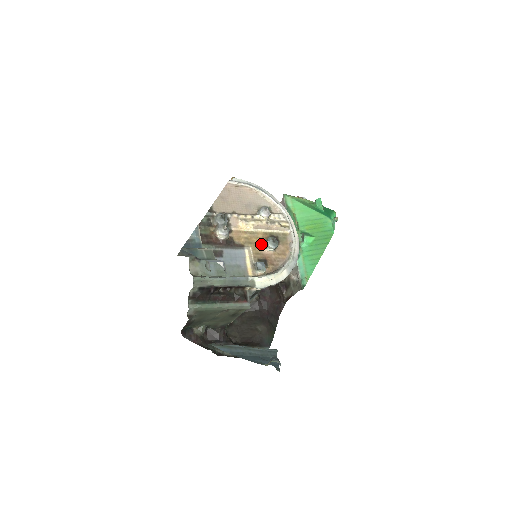
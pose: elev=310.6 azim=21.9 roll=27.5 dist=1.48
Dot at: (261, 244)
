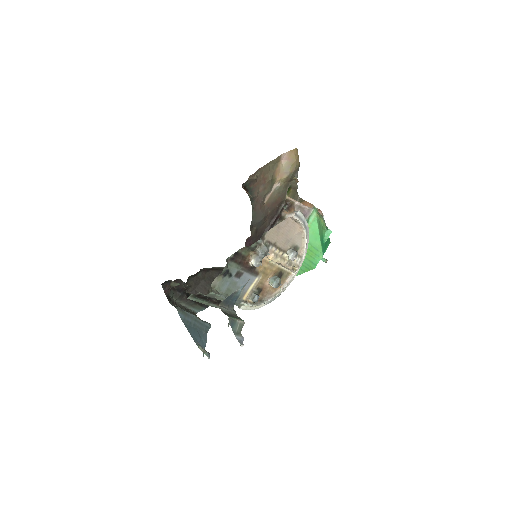
Dot at: (269, 276)
